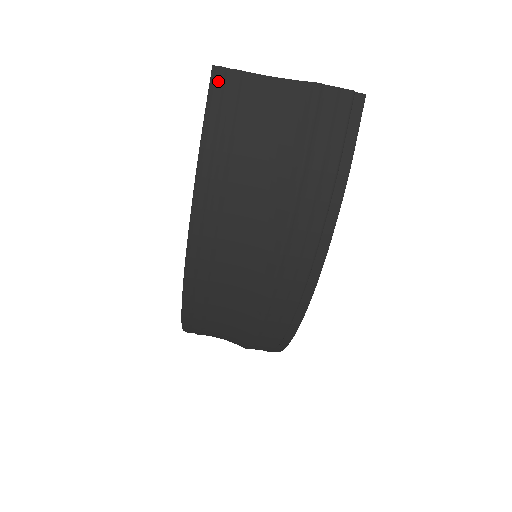
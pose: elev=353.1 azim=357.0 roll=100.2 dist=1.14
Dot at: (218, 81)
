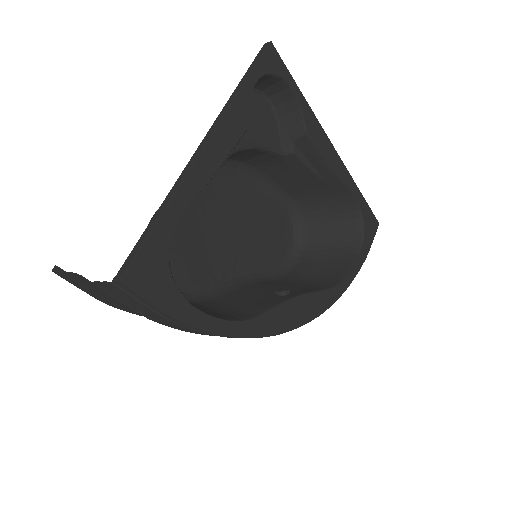
Dot at: occluded
